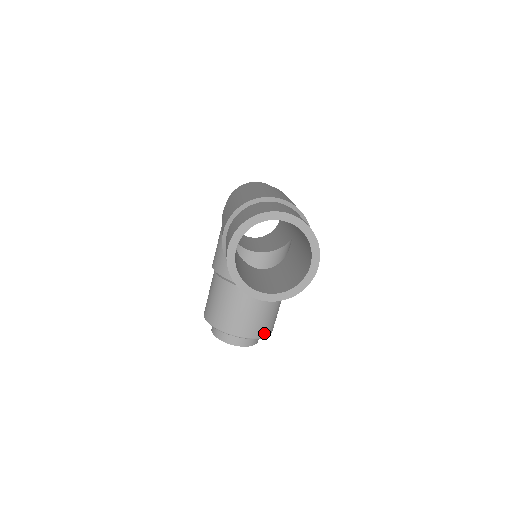
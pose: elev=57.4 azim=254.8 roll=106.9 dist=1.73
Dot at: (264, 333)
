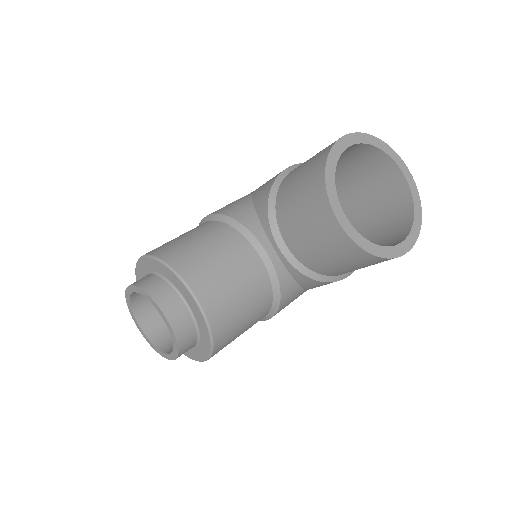
Dot at: (219, 334)
